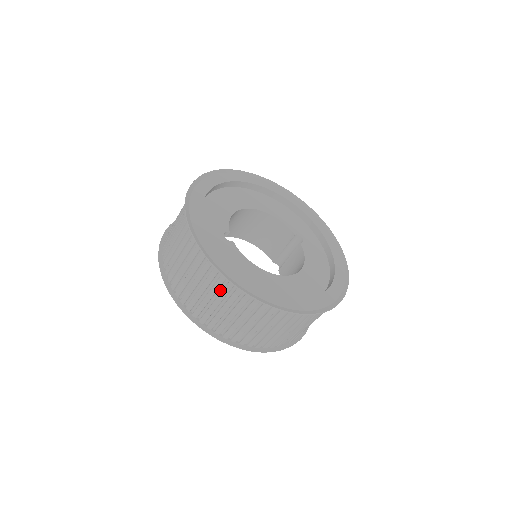
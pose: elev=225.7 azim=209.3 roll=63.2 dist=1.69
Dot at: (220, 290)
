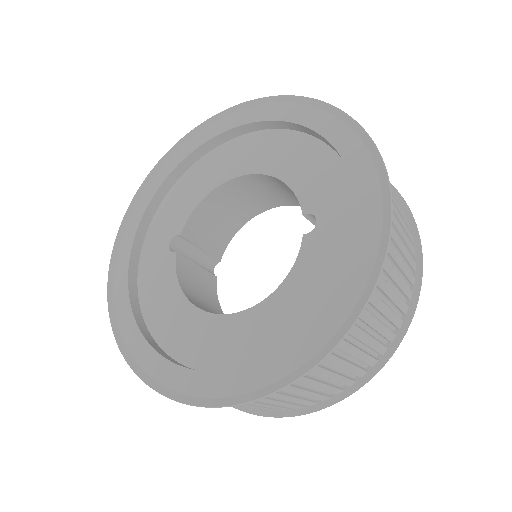
Dot at: occluded
